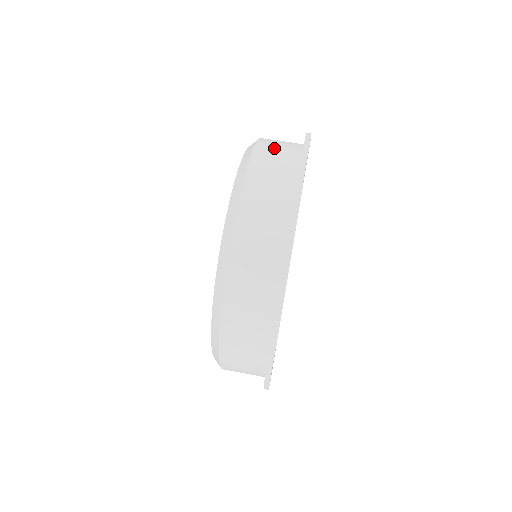
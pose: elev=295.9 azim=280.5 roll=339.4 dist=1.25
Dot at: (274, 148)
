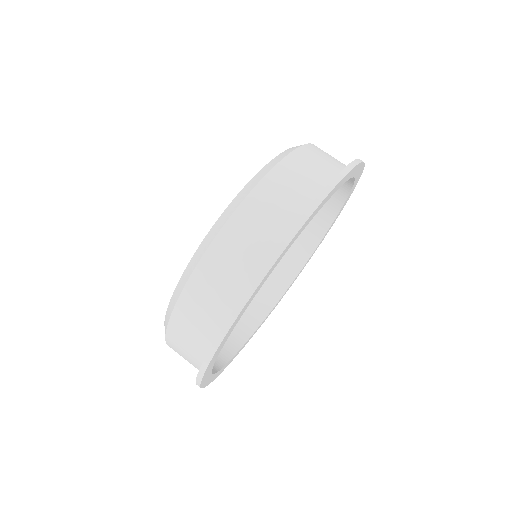
Dot at: (306, 166)
